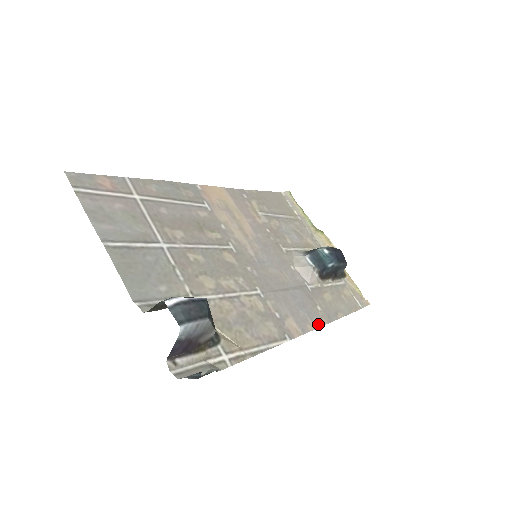
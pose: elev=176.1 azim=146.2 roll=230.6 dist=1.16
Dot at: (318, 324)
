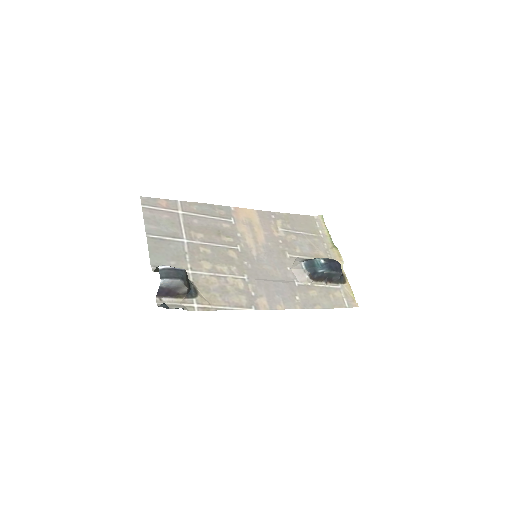
Dot at: (289, 307)
